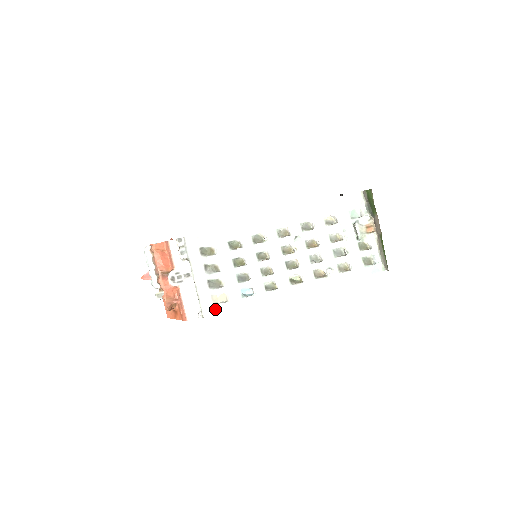
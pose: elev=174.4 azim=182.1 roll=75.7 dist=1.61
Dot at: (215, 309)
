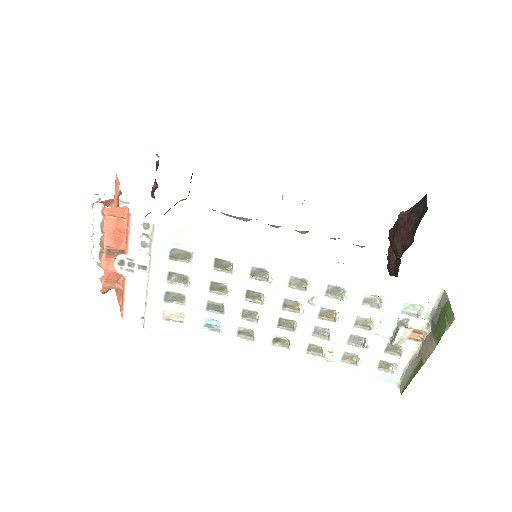
Dot at: (162, 326)
